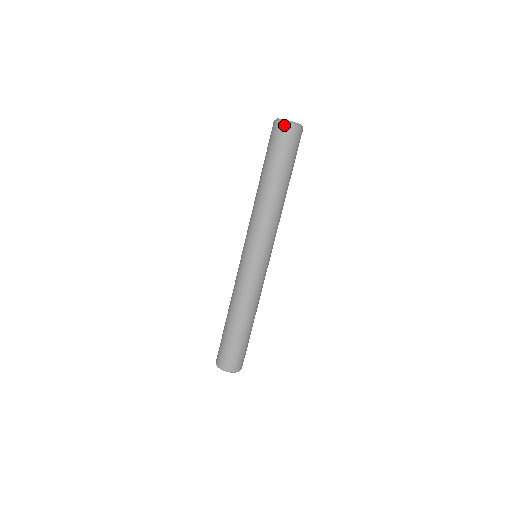
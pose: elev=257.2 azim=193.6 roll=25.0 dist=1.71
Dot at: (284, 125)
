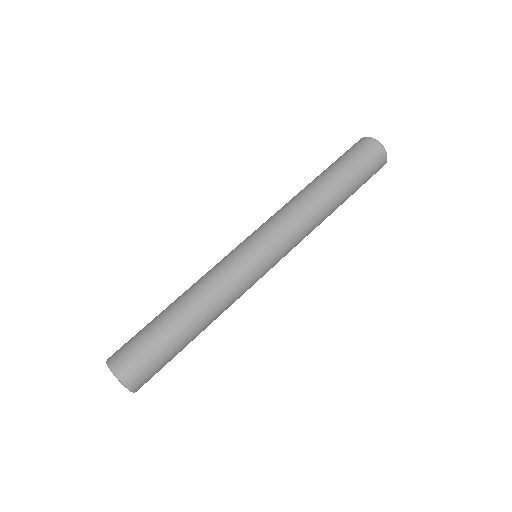
Dot at: (364, 138)
